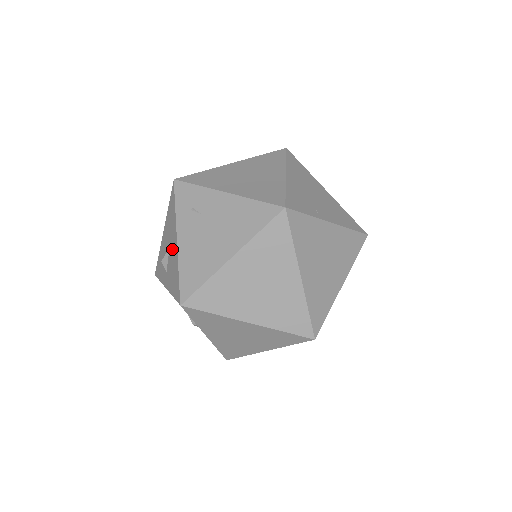
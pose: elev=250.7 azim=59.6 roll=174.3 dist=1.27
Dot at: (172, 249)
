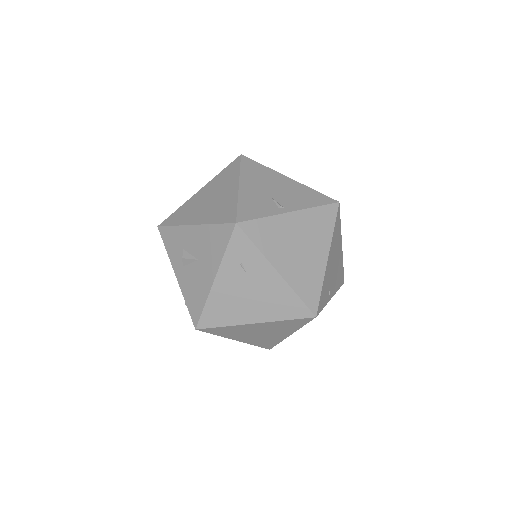
Dot at: (202, 271)
